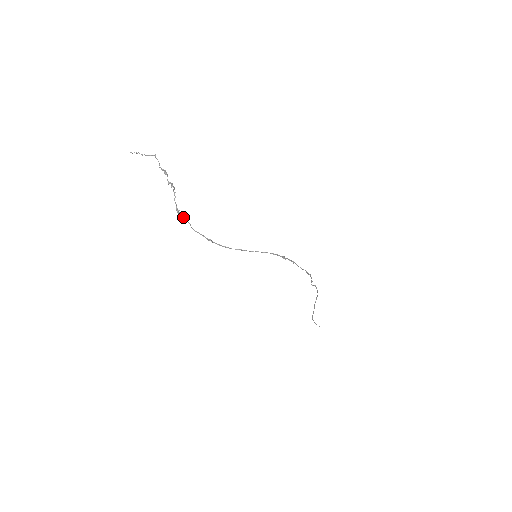
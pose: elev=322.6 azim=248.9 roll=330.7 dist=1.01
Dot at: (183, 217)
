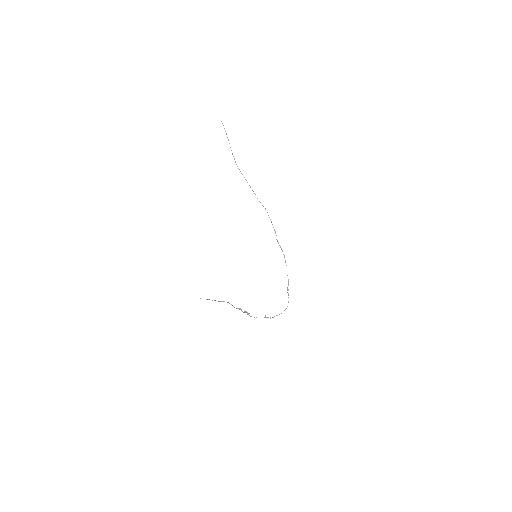
Dot at: occluded
